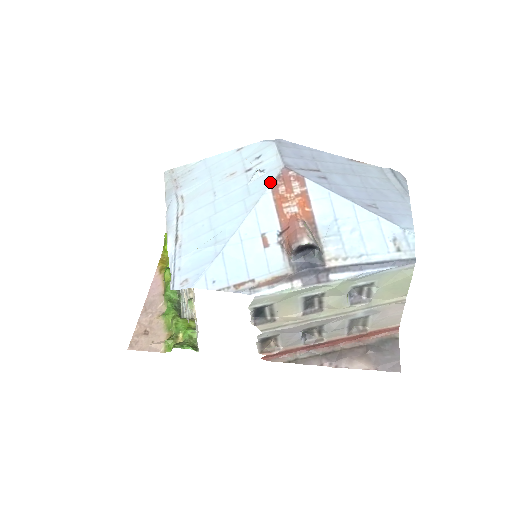
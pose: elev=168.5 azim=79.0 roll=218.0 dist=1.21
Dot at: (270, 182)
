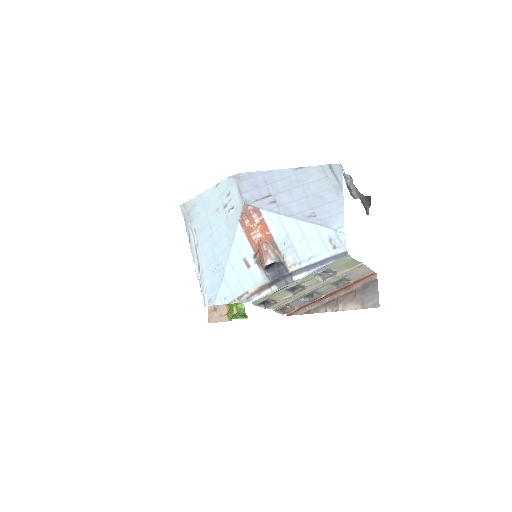
Dot at: (238, 219)
